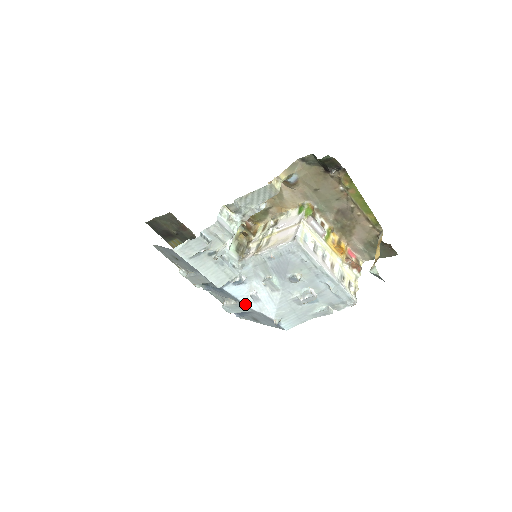
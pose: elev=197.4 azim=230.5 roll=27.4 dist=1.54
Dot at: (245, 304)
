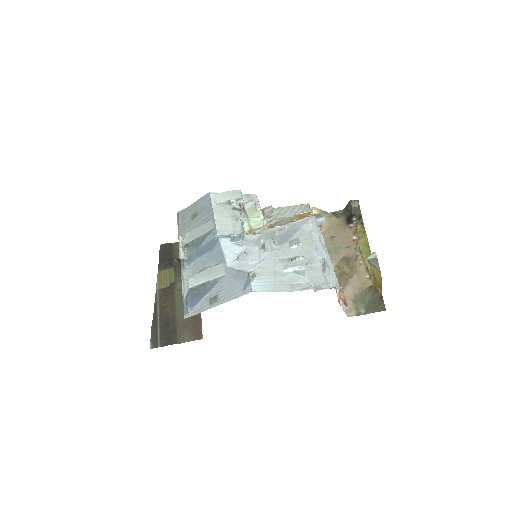
Dot at: (226, 262)
